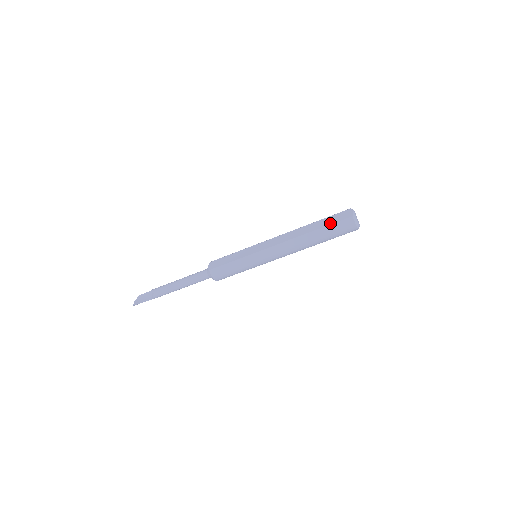
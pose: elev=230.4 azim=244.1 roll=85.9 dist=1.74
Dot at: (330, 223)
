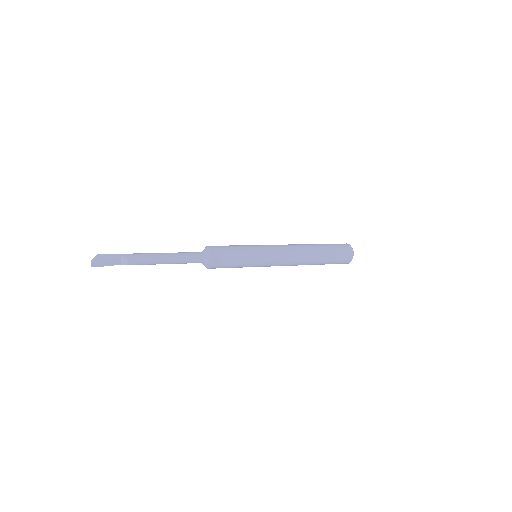
Dot at: (334, 259)
